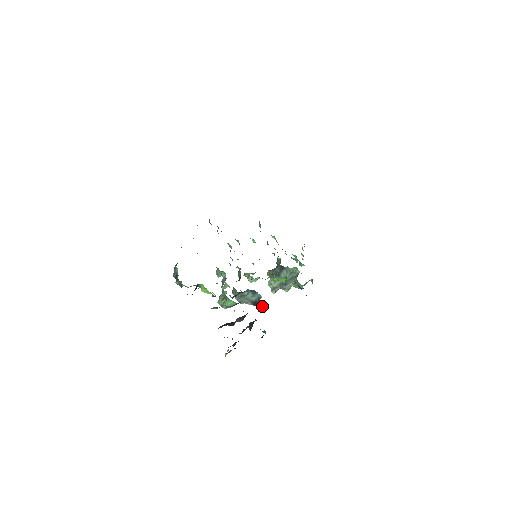
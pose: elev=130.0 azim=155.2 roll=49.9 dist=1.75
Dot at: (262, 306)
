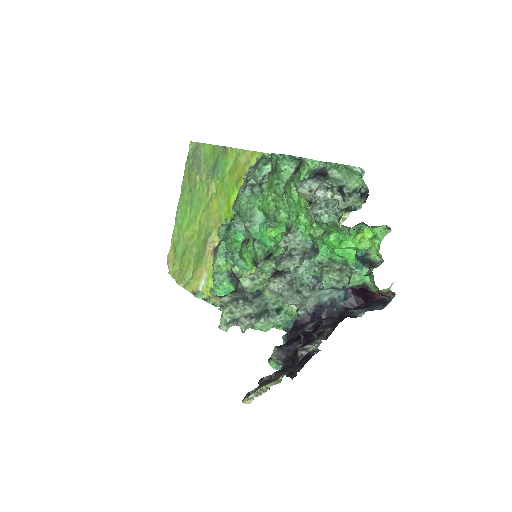
Dot at: (352, 308)
